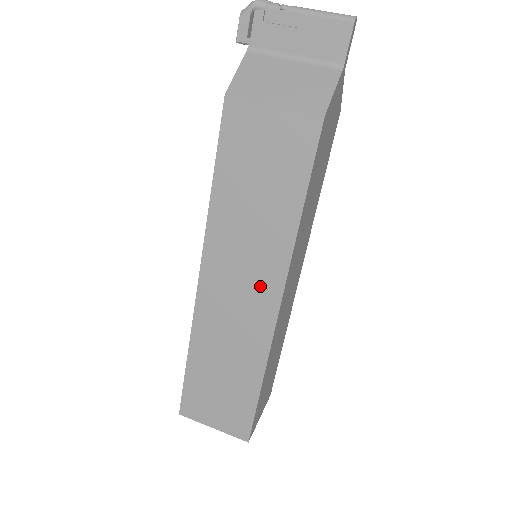
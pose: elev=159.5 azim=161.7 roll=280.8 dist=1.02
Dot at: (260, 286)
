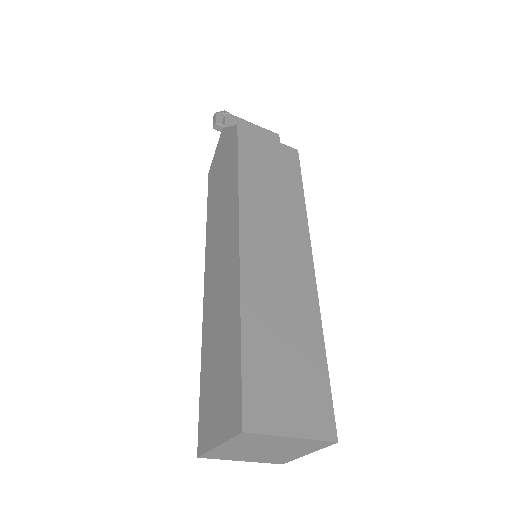
Dot at: (293, 246)
